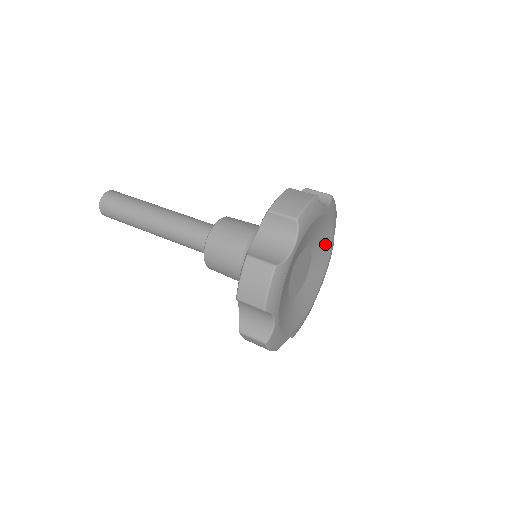
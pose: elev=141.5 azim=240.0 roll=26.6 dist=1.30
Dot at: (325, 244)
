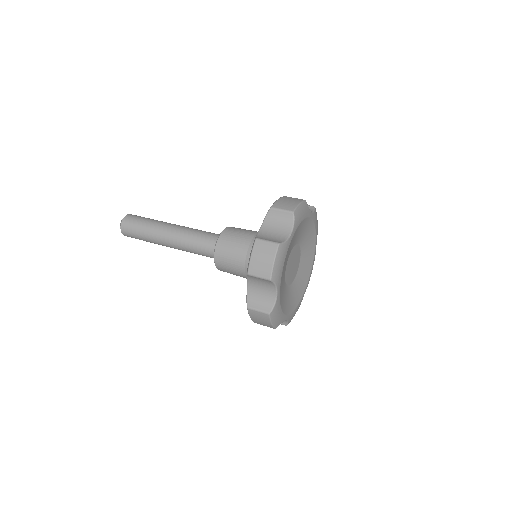
Dot at: (310, 248)
